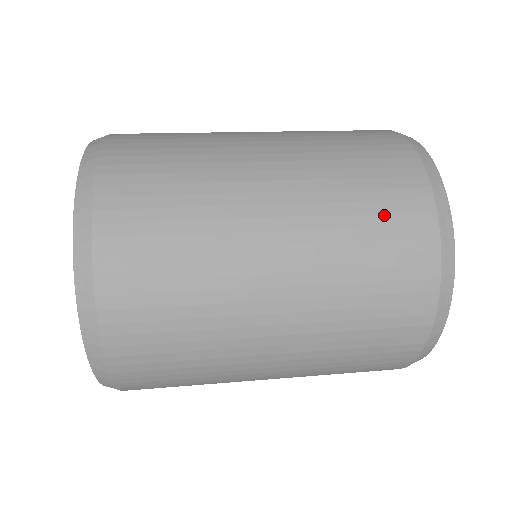
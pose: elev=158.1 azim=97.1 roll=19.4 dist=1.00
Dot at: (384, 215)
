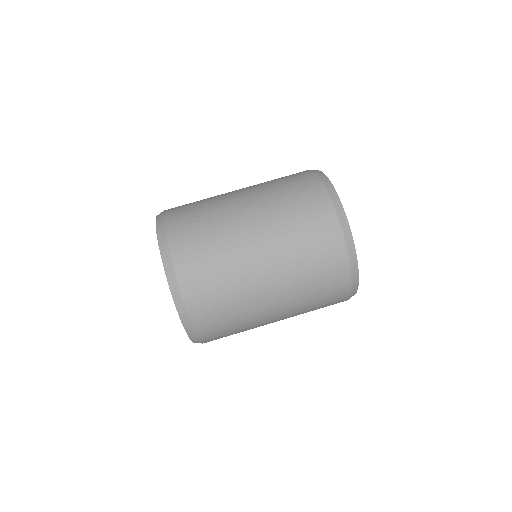
Dot at: (326, 288)
